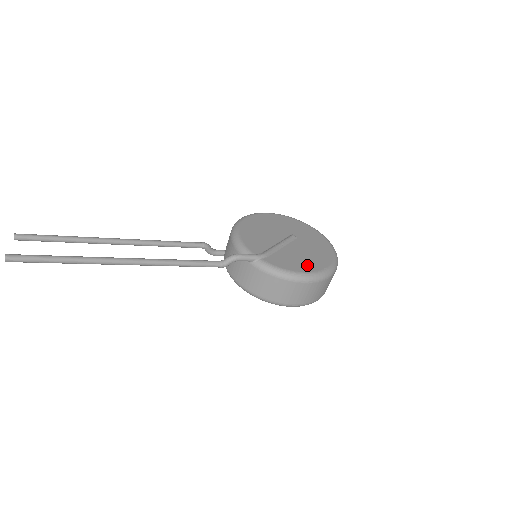
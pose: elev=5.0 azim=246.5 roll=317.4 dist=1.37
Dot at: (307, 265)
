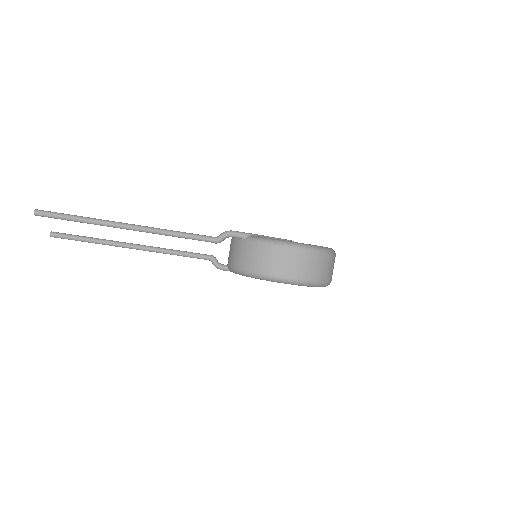
Dot at: occluded
